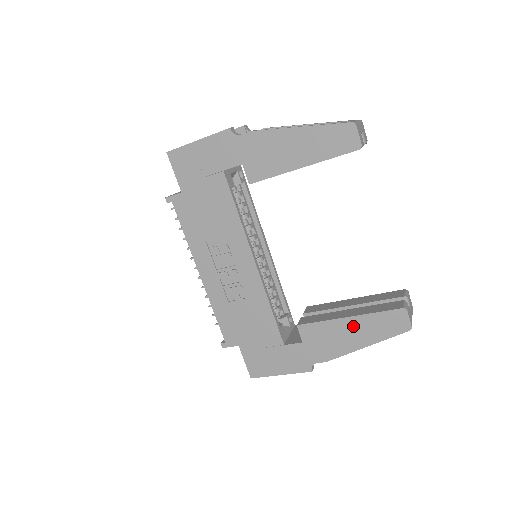
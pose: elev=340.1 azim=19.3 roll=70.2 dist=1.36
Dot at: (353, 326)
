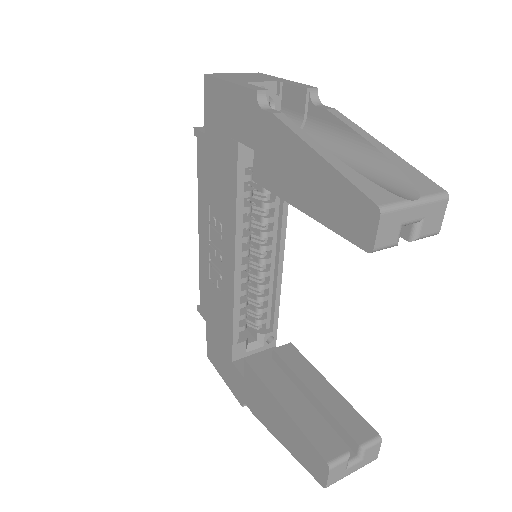
Dot at: (282, 418)
